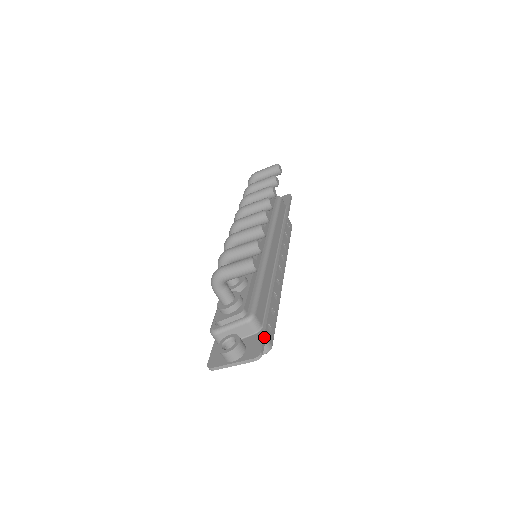
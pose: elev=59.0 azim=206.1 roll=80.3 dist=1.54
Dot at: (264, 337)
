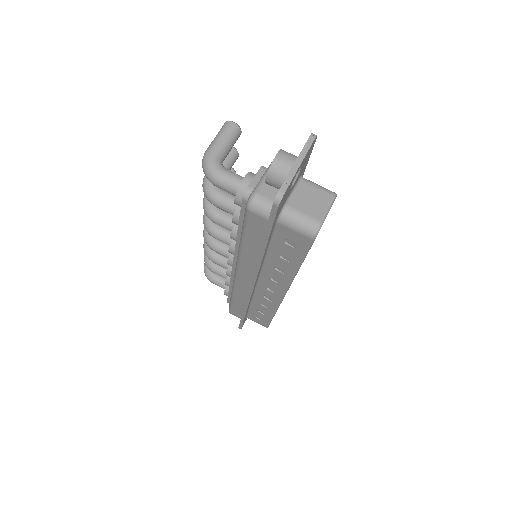
Dot at: occluded
